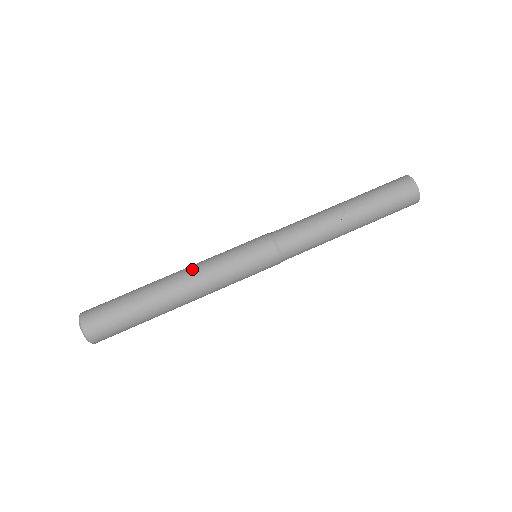
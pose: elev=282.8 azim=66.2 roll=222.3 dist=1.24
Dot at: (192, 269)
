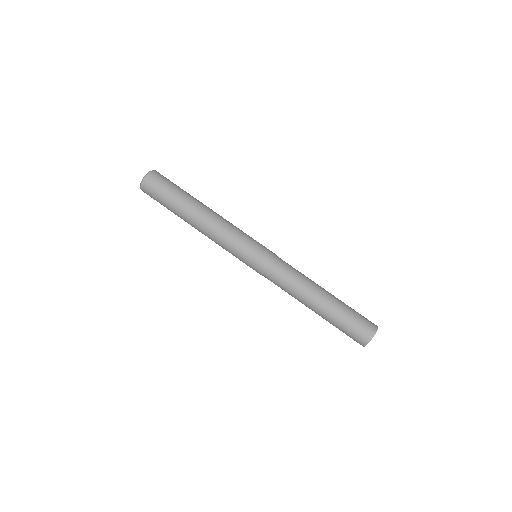
Dot at: (219, 222)
